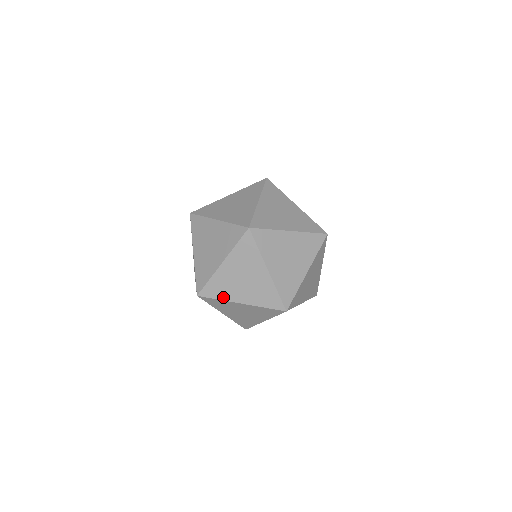
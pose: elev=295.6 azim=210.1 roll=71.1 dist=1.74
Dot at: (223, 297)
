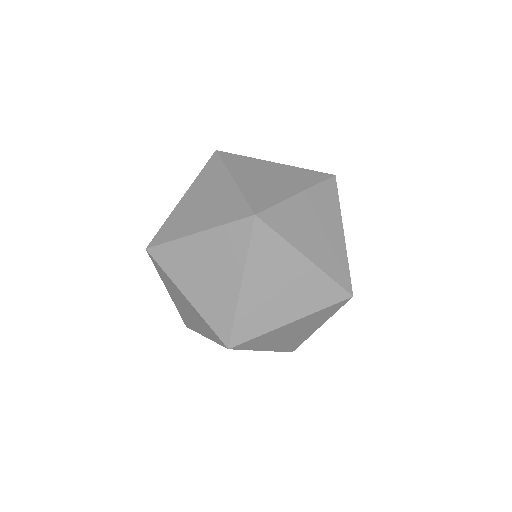
Dot at: (264, 329)
